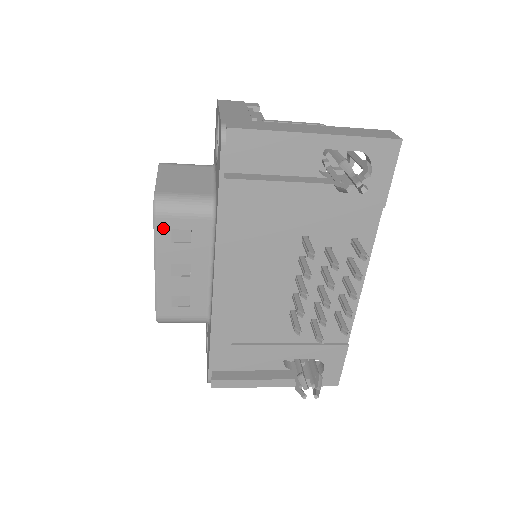
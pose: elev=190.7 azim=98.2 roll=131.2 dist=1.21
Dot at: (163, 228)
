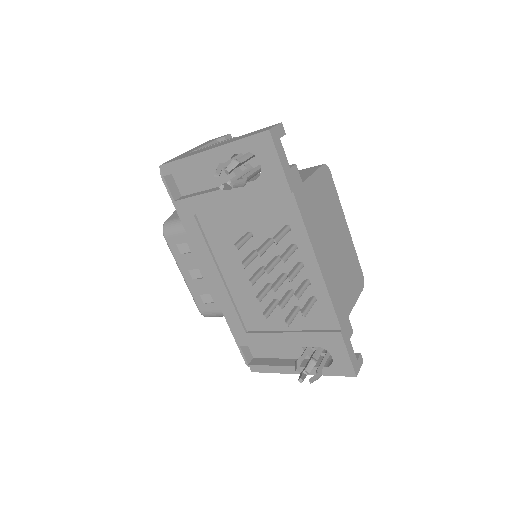
Dot at: (172, 245)
